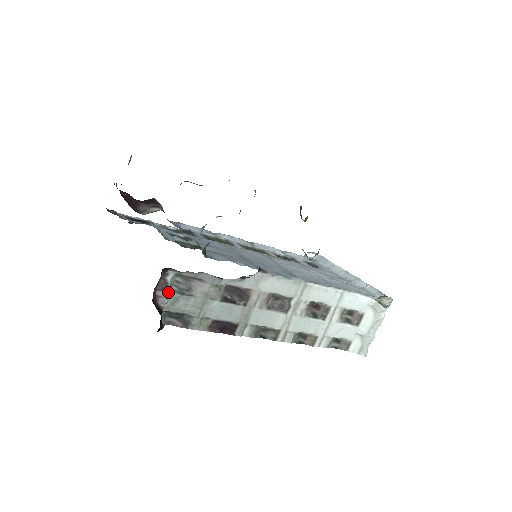
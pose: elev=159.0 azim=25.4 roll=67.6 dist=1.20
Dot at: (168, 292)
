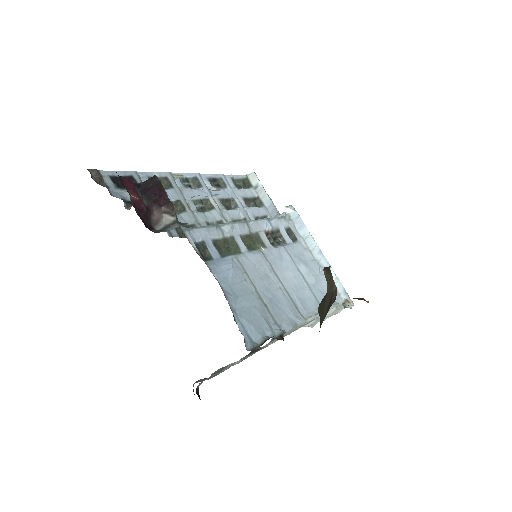
Dot at: (208, 378)
